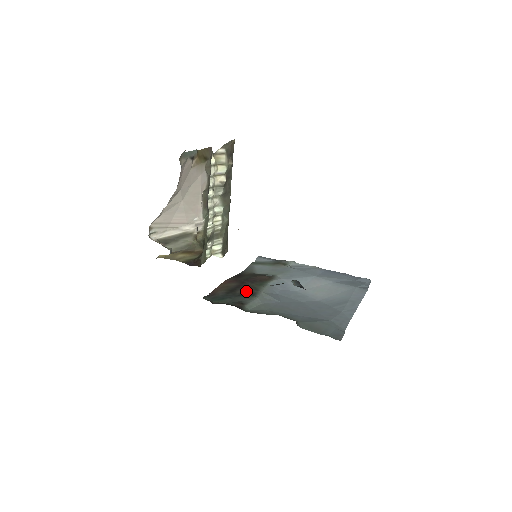
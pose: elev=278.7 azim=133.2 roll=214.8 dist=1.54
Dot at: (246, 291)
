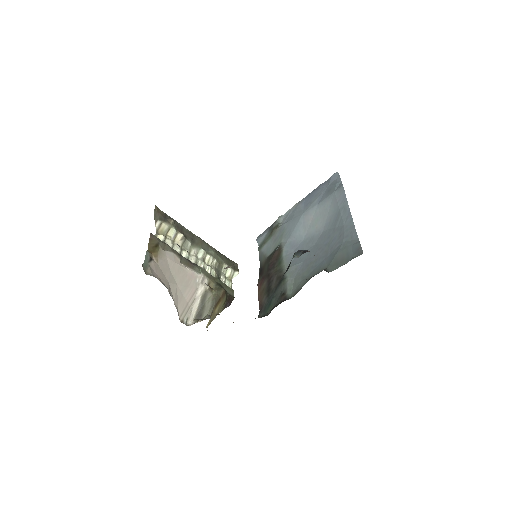
Dot at: (276, 280)
